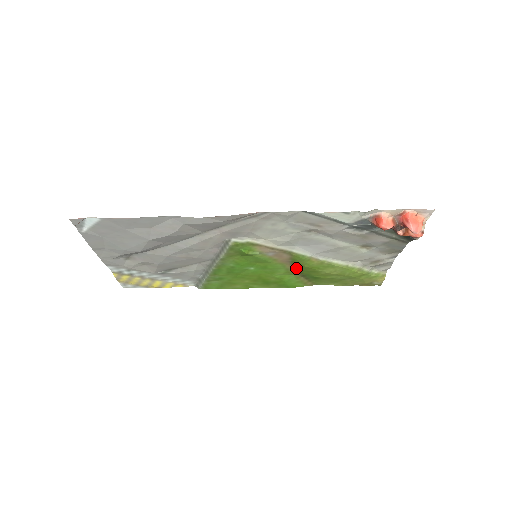
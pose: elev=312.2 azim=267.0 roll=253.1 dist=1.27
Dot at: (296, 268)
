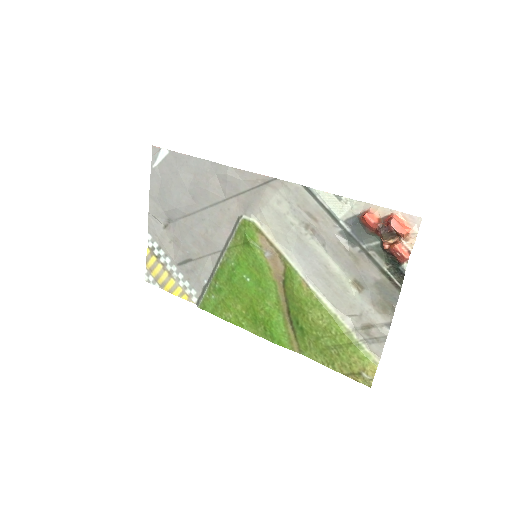
Dot at: (286, 298)
